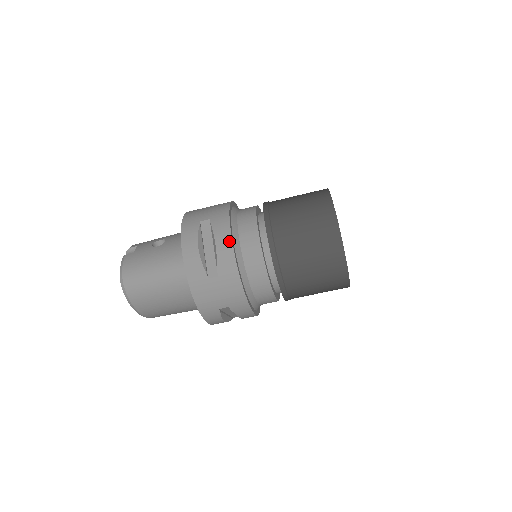
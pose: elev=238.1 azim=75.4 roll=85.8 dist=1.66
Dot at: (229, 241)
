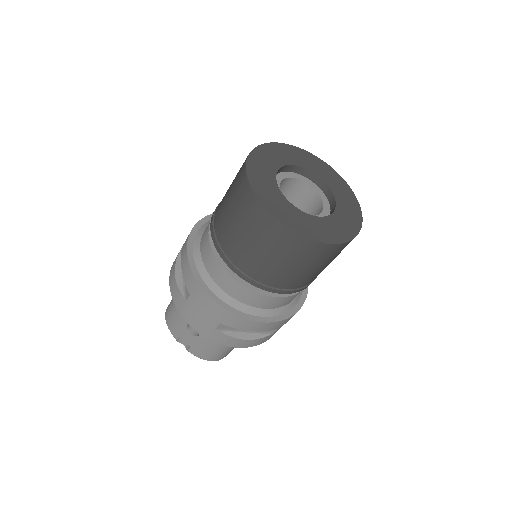
Dot at: (261, 324)
